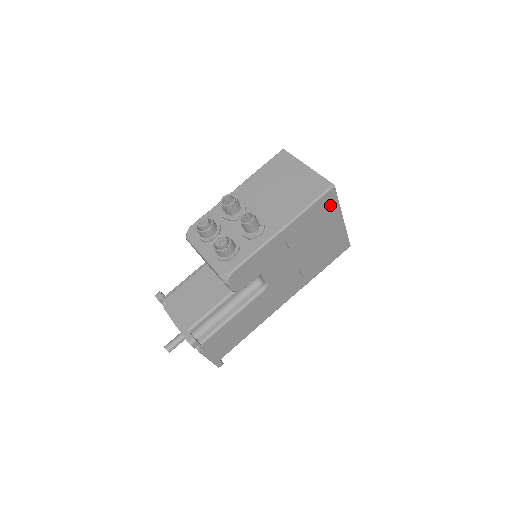
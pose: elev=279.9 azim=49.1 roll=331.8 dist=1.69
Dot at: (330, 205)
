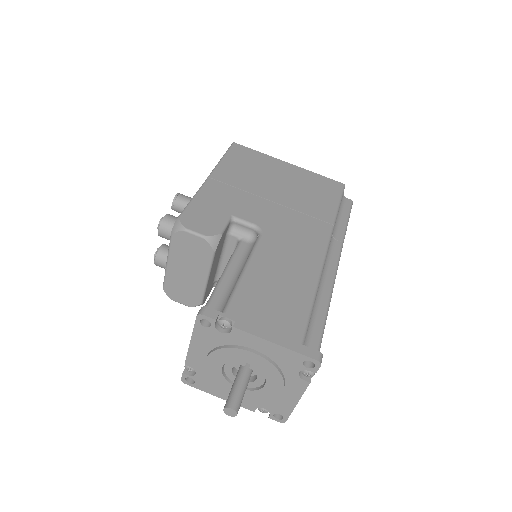
Dot at: (251, 155)
